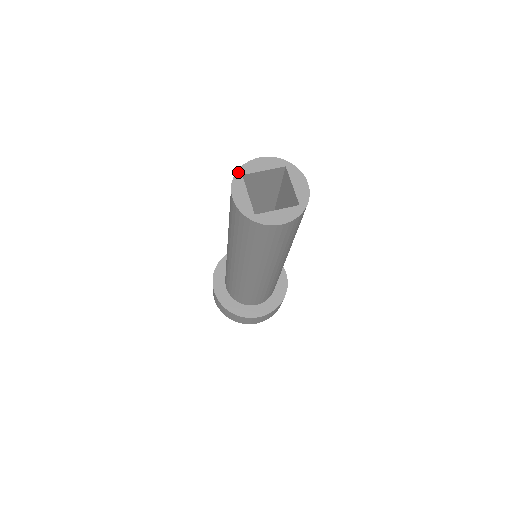
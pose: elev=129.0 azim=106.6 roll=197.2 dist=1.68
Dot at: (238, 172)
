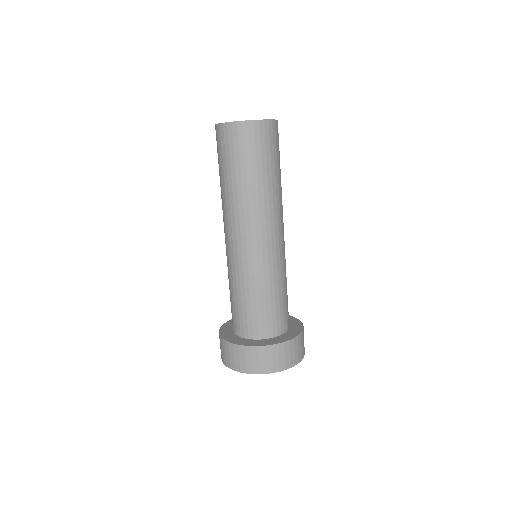
Dot at: occluded
